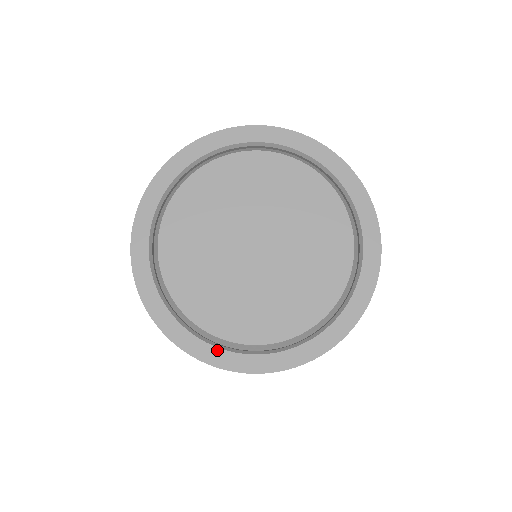
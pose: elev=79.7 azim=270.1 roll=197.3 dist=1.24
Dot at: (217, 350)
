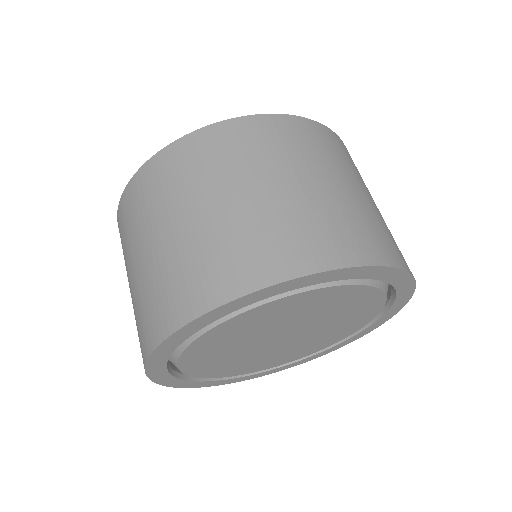
Dot at: (299, 362)
